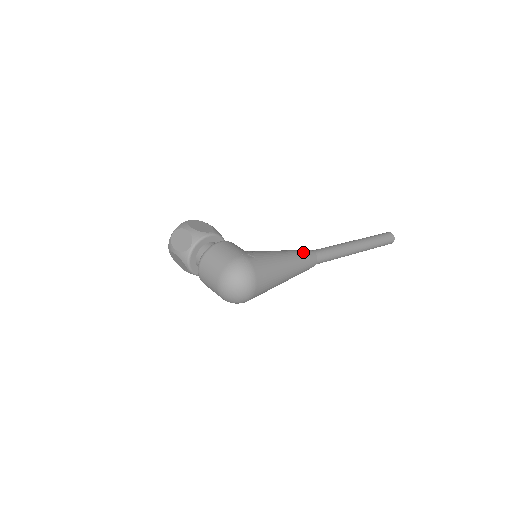
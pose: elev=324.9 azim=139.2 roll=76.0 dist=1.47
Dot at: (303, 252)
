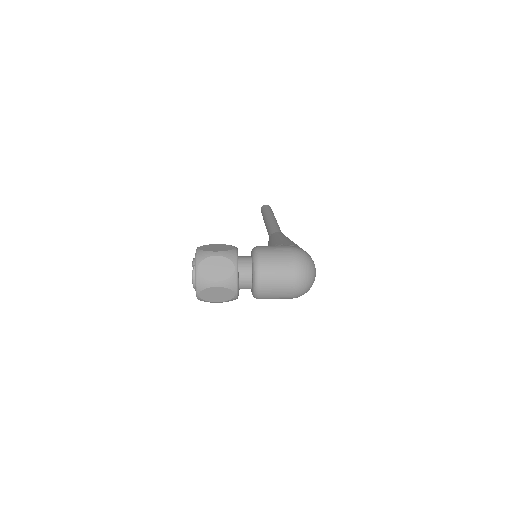
Dot at: (281, 234)
